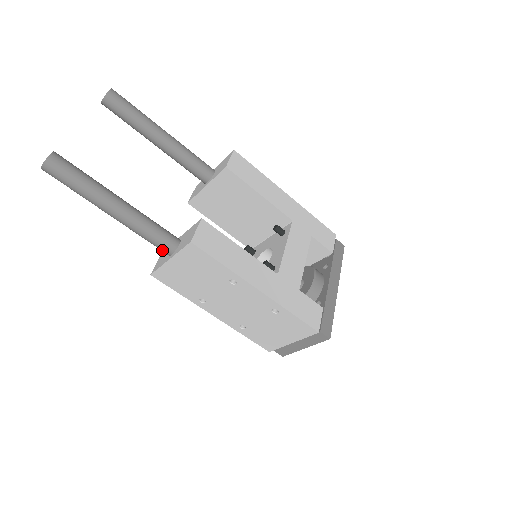
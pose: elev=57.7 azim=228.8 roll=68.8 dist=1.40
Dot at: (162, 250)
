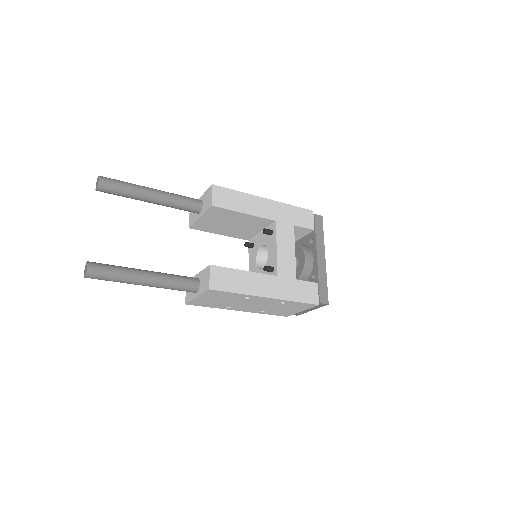
Dot at: occluded
